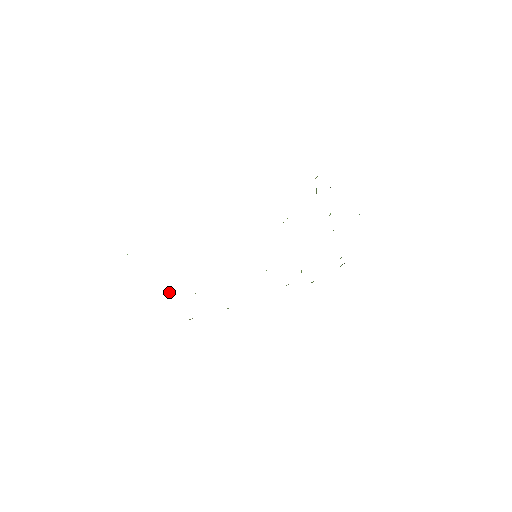
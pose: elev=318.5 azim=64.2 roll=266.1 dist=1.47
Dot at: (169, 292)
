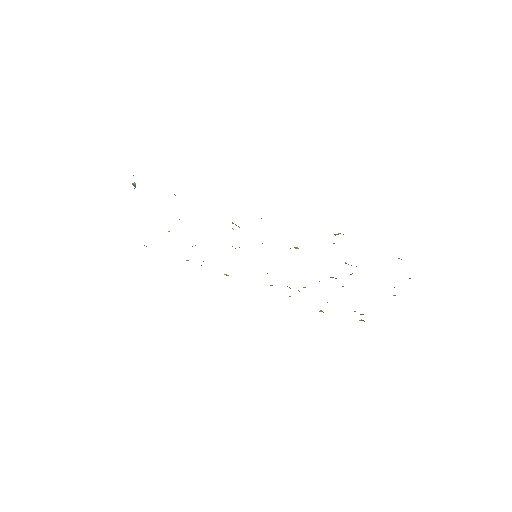
Dot at: (169, 231)
